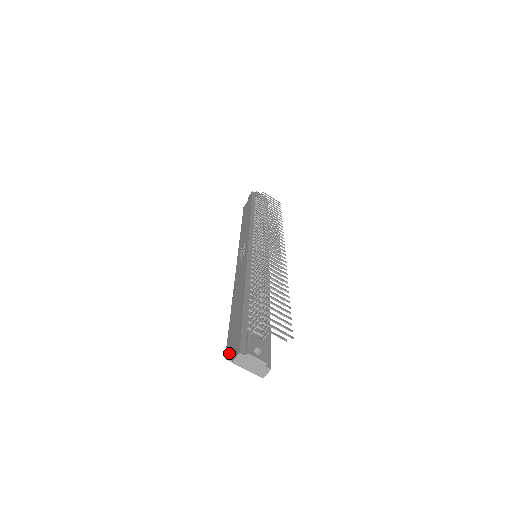
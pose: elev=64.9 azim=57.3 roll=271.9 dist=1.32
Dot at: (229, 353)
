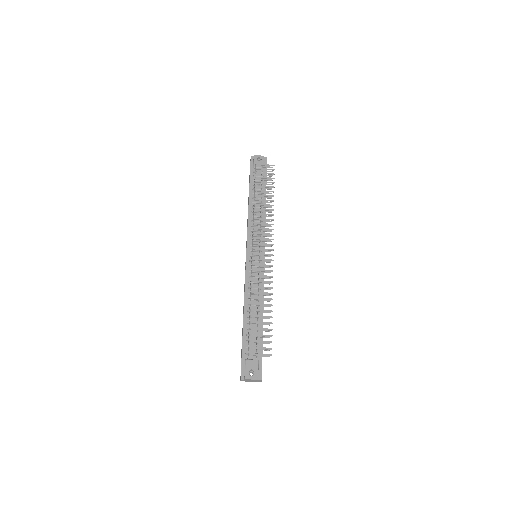
Dot at: occluded
